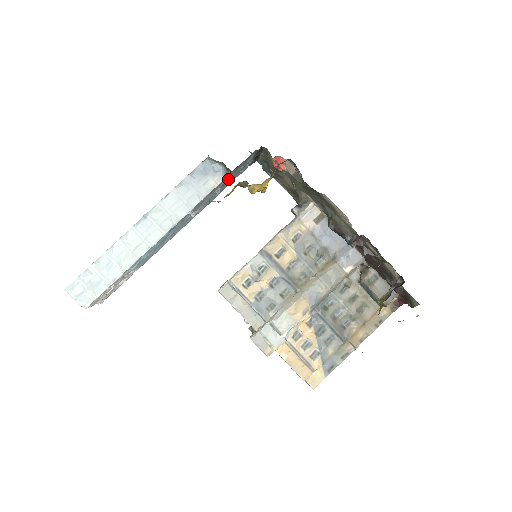
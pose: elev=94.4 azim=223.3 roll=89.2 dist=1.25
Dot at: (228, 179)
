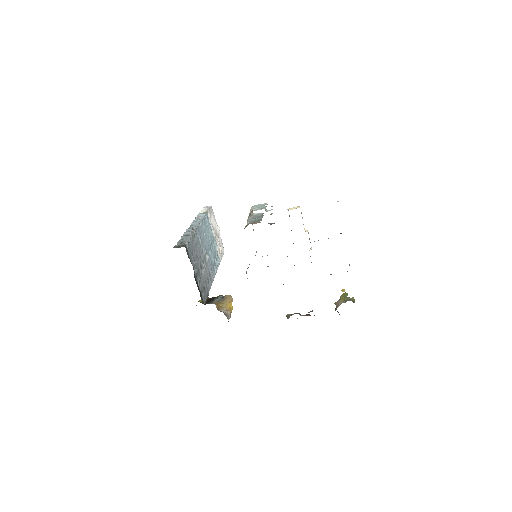
Dot at: (202, 274)
